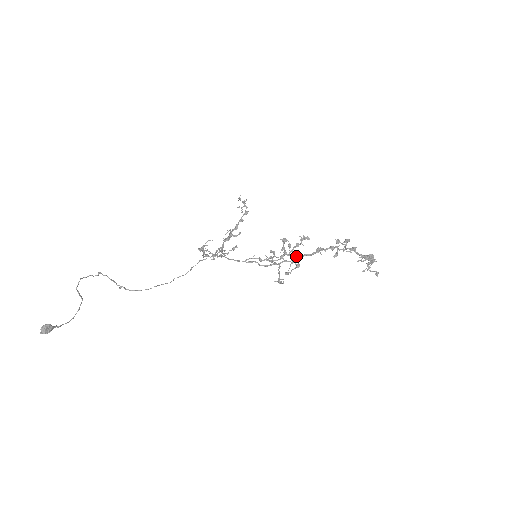
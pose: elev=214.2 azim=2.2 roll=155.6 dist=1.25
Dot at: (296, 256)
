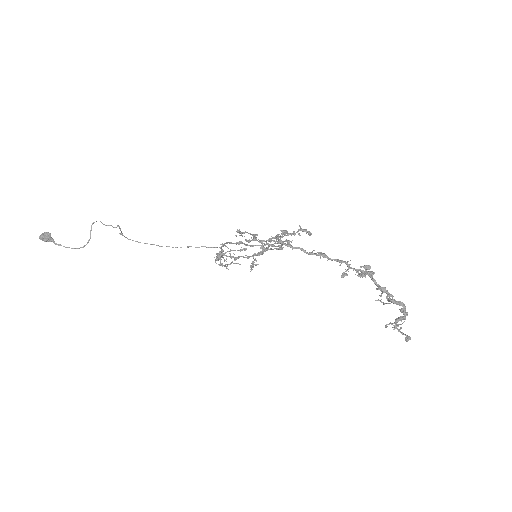
Dot at: occluded
